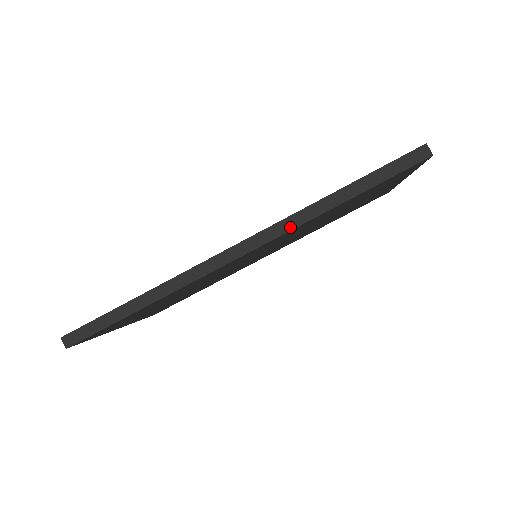
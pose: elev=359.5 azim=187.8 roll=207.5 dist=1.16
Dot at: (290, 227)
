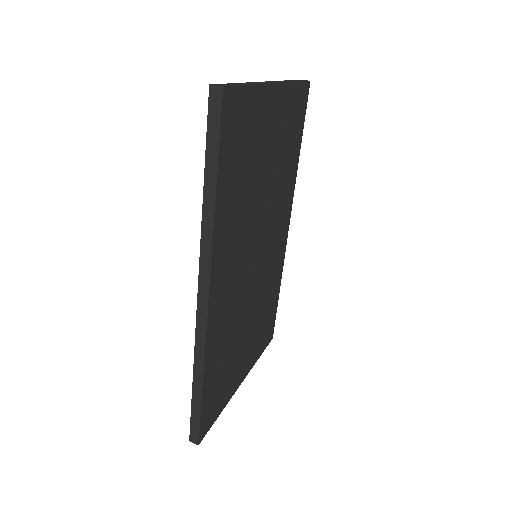
Dot at: (209, 248)
